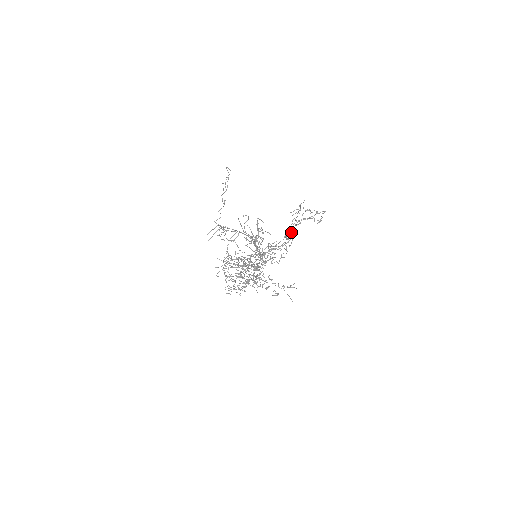
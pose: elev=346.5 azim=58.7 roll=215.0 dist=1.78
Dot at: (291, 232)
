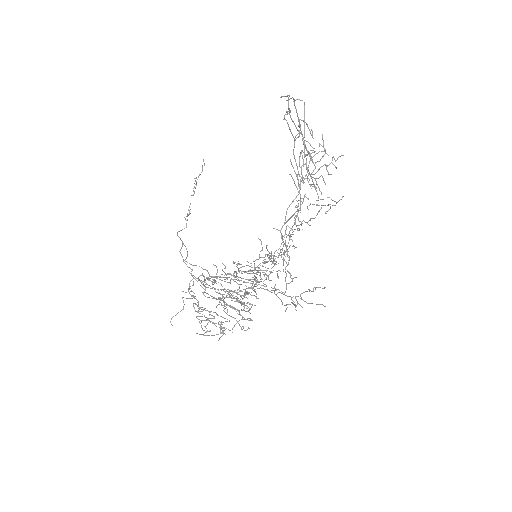
Dot at: (297, 228)
